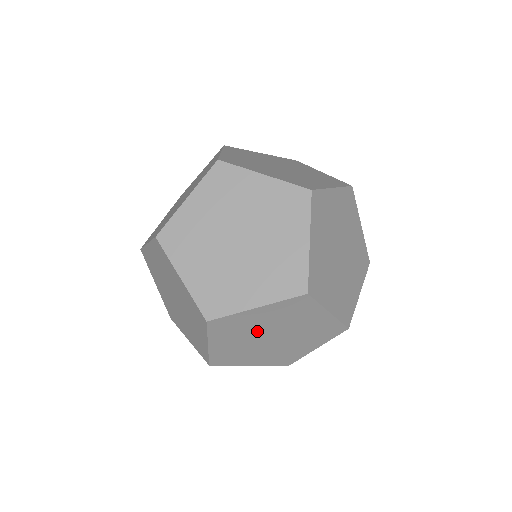
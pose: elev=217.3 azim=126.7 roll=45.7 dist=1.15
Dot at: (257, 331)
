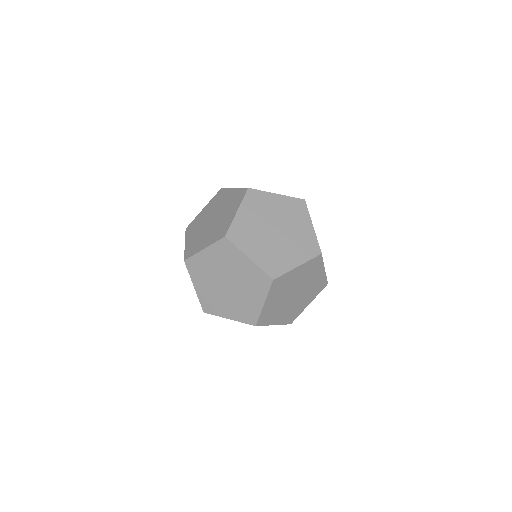
Dot at: (290, 288)
